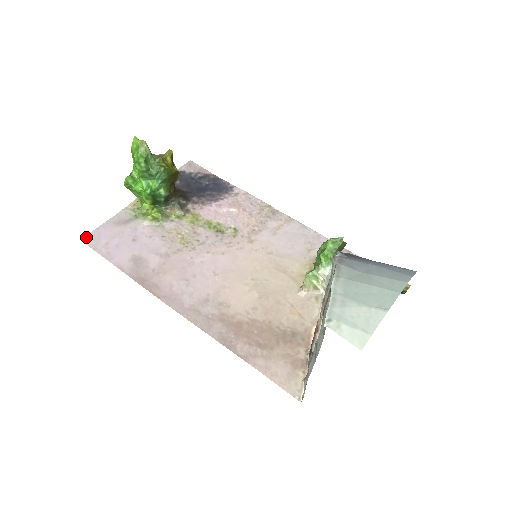
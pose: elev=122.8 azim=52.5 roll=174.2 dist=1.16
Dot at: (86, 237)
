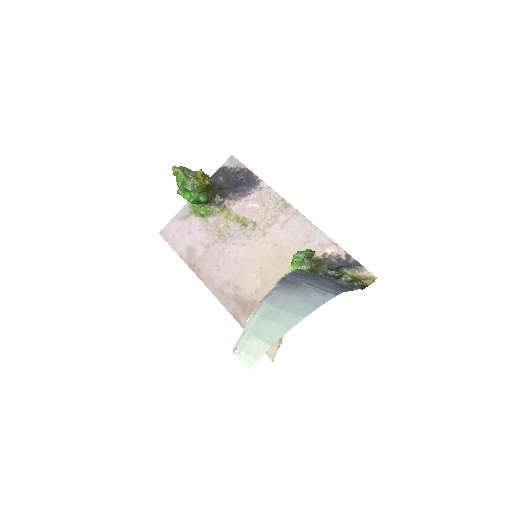
Dot at: (162, 231)
